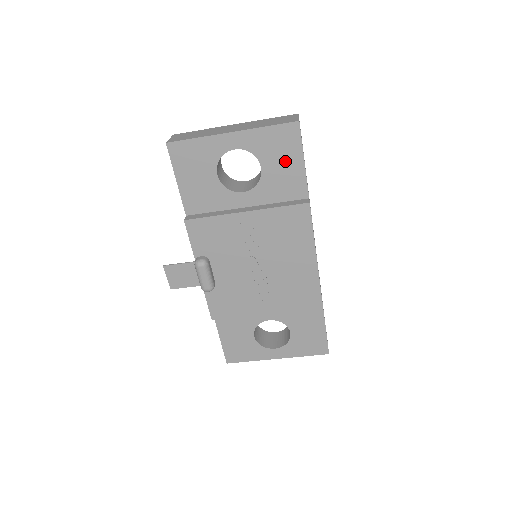
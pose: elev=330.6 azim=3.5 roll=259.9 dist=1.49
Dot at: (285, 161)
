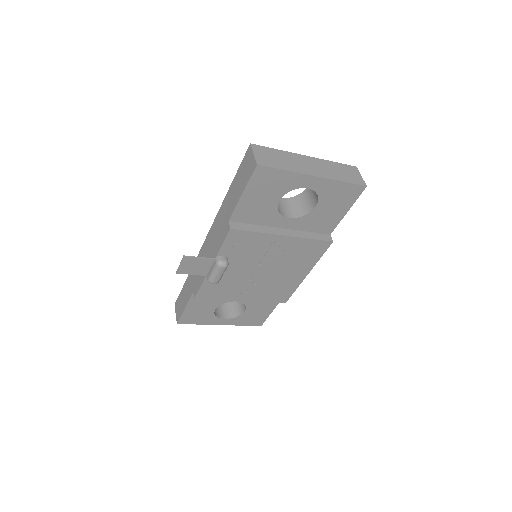
Dot at: (335, 207)
